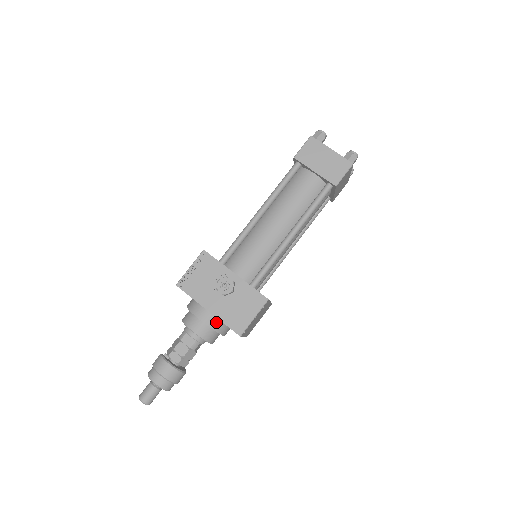
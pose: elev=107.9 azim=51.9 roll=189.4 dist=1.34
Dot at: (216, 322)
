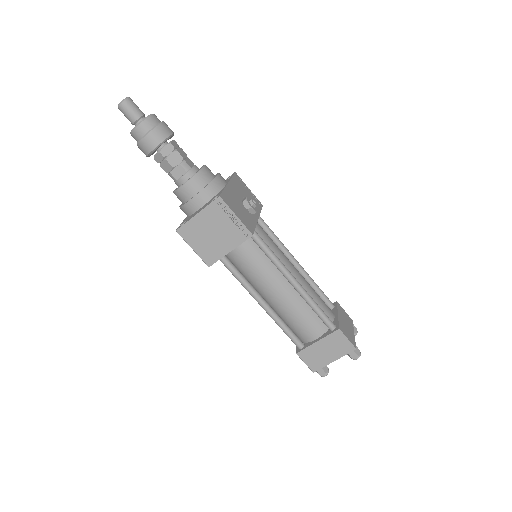
Dot at: (218, 187)
